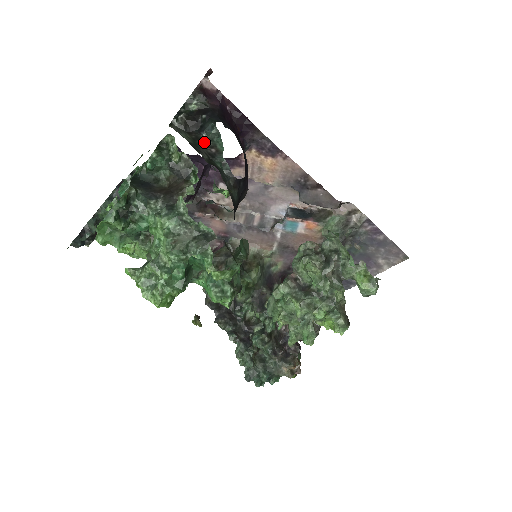
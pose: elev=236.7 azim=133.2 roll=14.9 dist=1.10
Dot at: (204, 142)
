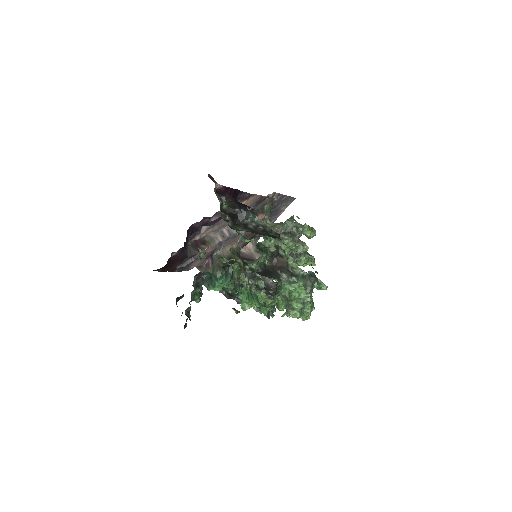
Dot at: (251, 225)
